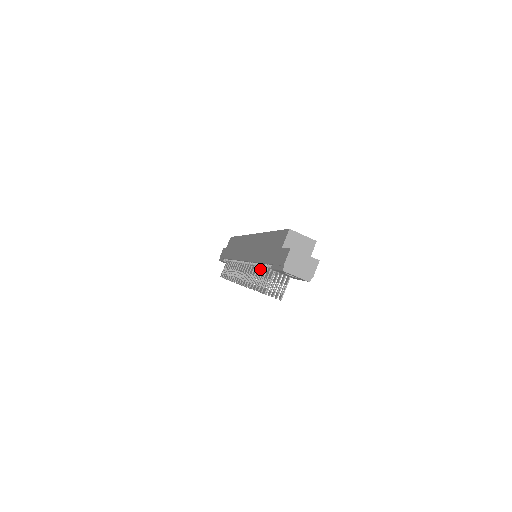
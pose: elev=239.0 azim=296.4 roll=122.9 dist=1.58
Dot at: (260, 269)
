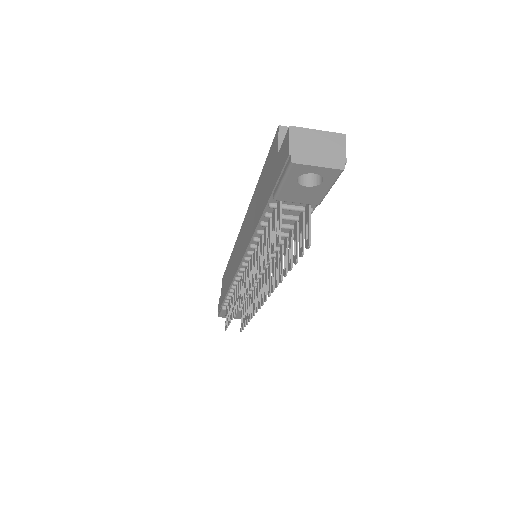
Dot at: (267, 262)
